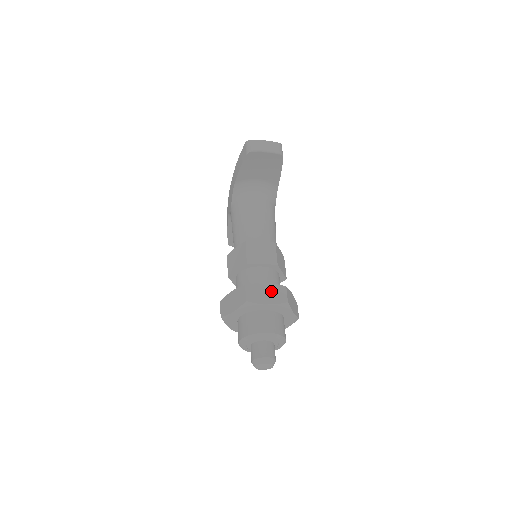
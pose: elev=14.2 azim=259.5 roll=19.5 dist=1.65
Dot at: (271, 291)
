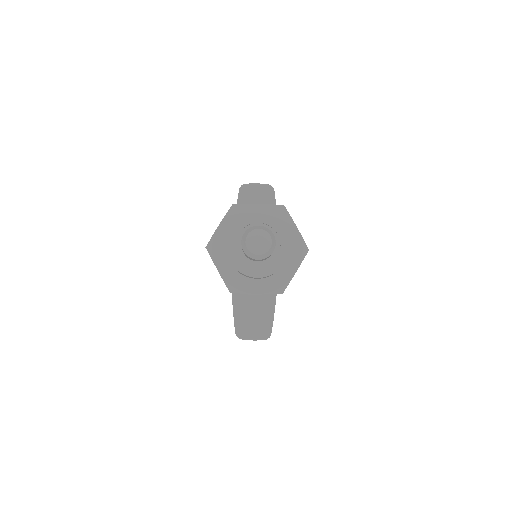
Dot at: occluded
